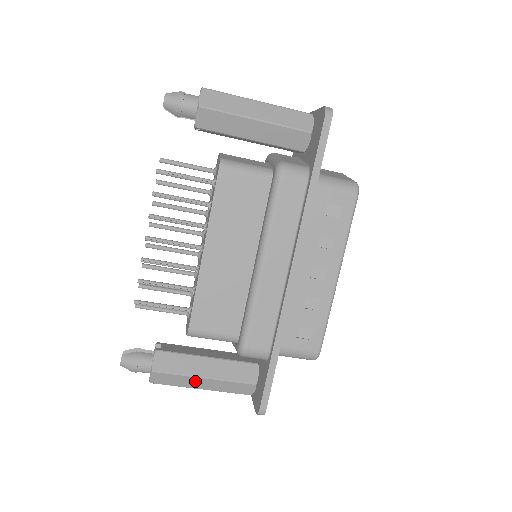
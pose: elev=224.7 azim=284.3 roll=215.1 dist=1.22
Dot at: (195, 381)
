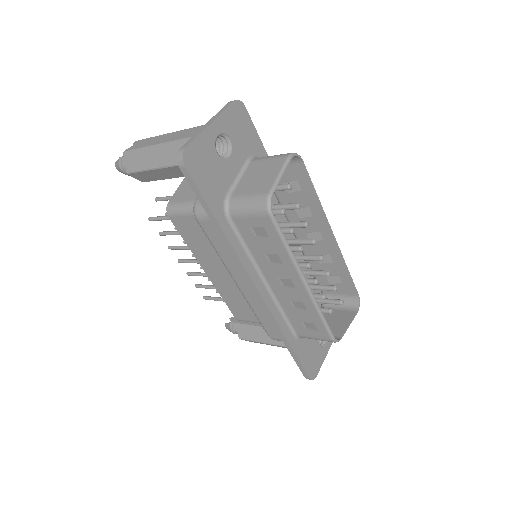
Dot at: occluded
